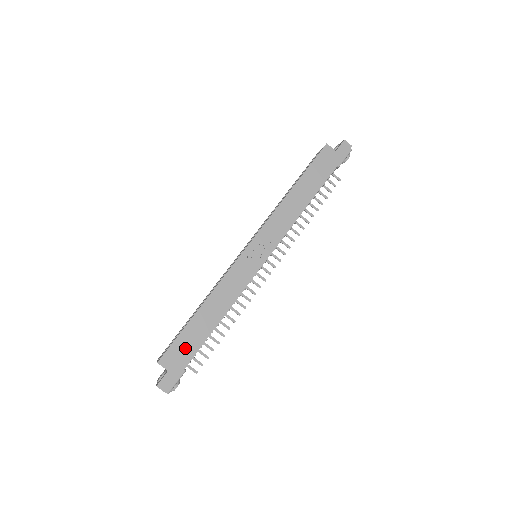
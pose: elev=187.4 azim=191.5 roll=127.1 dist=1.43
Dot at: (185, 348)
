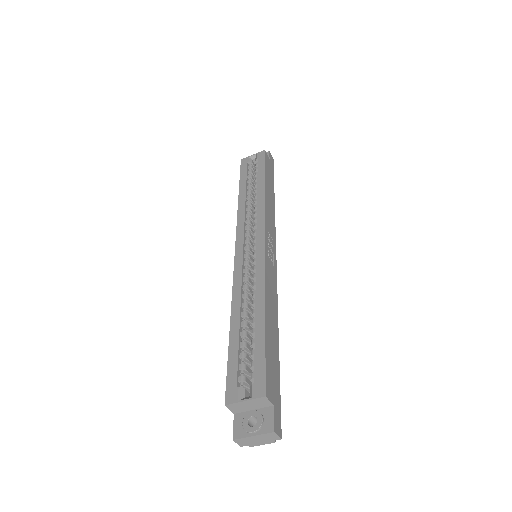
Dot at: (273, 369)
